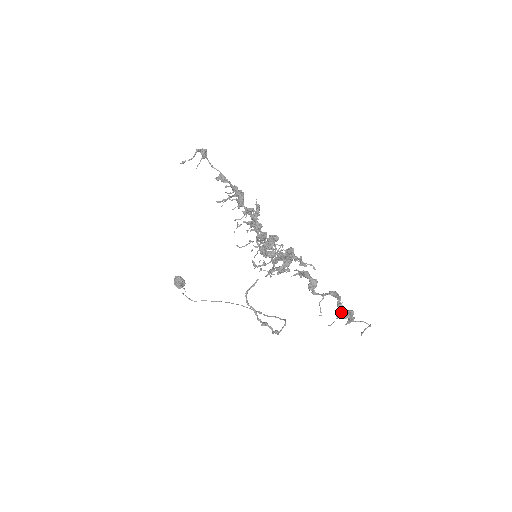
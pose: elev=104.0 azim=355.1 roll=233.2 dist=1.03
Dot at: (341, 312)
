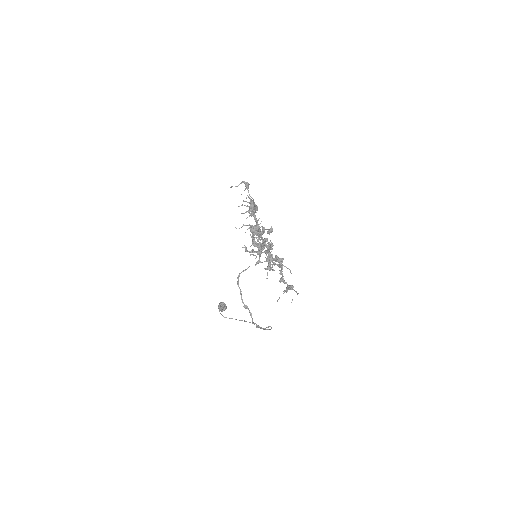
Dot at: occluded
